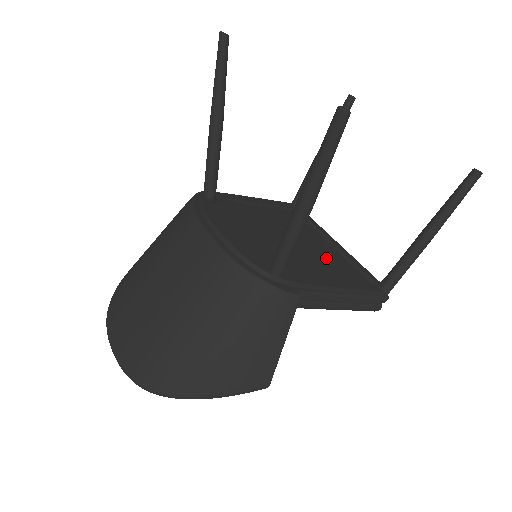
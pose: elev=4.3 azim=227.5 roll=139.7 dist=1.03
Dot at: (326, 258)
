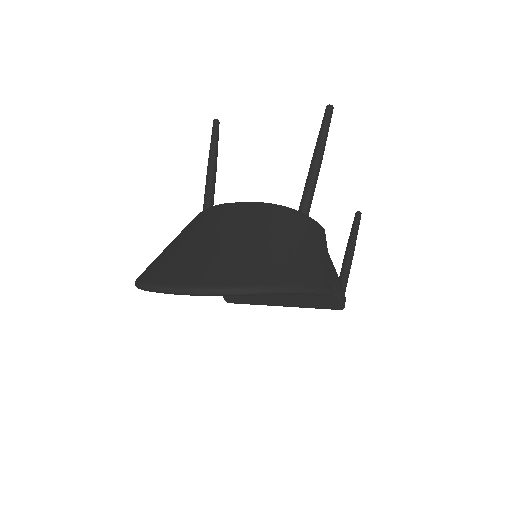
Dot at: occluded
